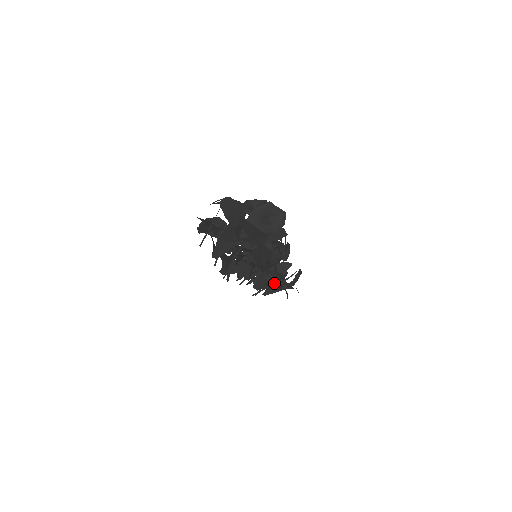
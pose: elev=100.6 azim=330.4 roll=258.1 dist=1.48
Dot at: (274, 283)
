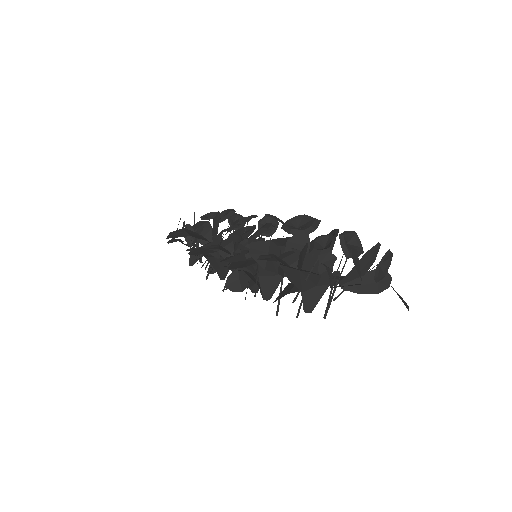
Dot at: occluded
